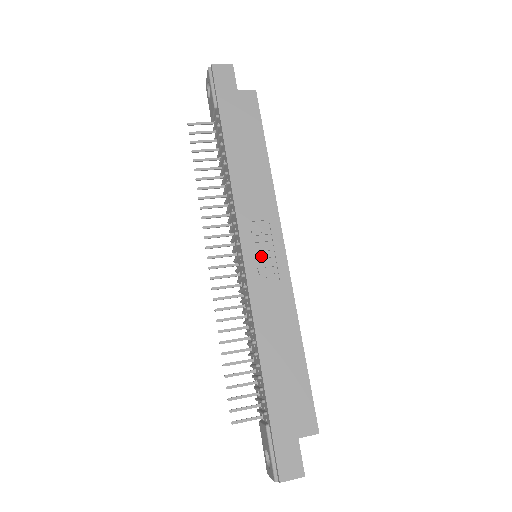
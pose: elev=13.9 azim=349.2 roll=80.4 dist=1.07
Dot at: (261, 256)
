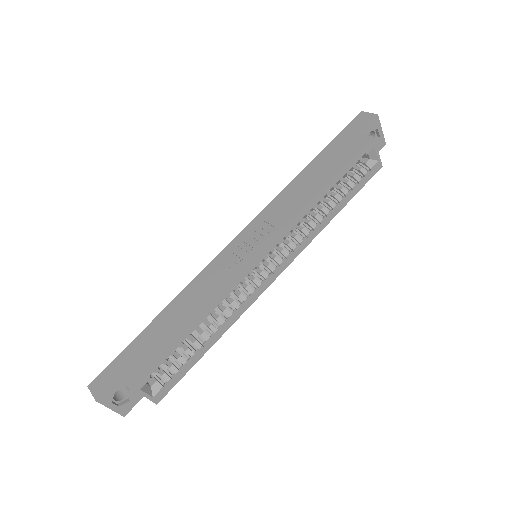
Dot at: (243, 246)
